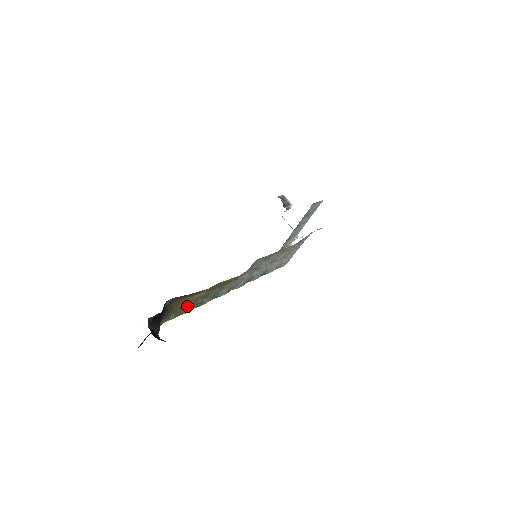
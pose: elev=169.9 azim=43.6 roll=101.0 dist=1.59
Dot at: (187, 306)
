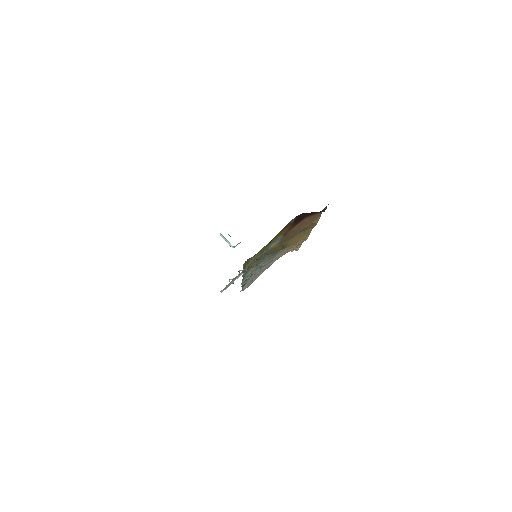
Dot at: (255, 258)
